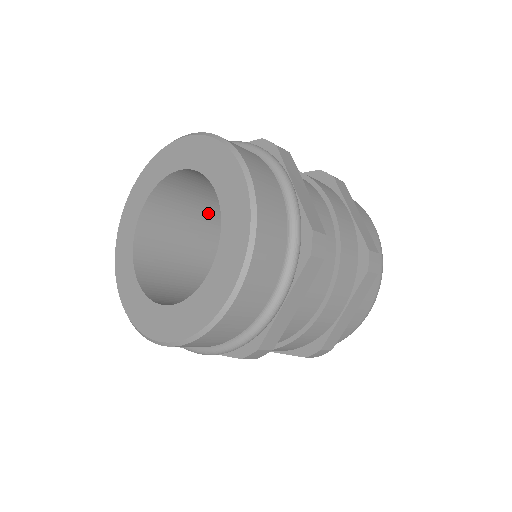
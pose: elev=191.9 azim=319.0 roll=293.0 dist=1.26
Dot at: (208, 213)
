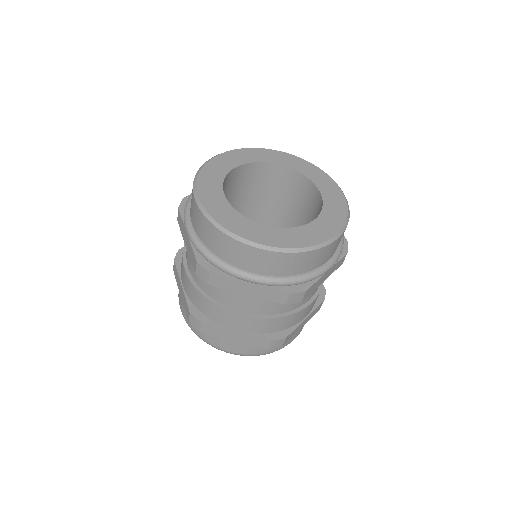
Dot at: occluded
